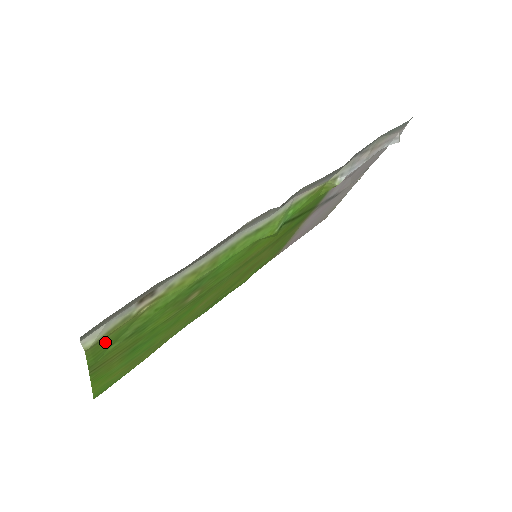
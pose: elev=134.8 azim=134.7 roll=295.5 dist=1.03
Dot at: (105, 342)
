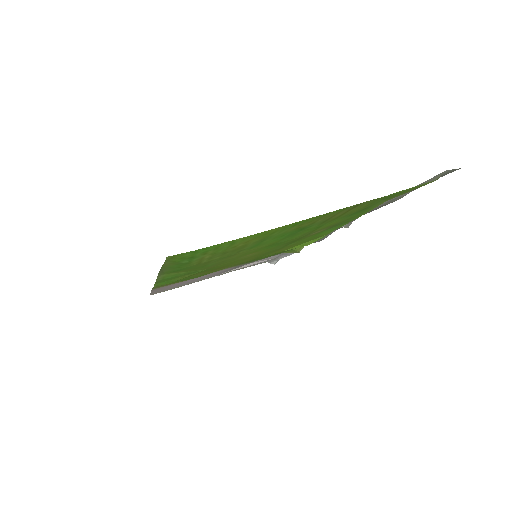
Dot at: (408, 190)
